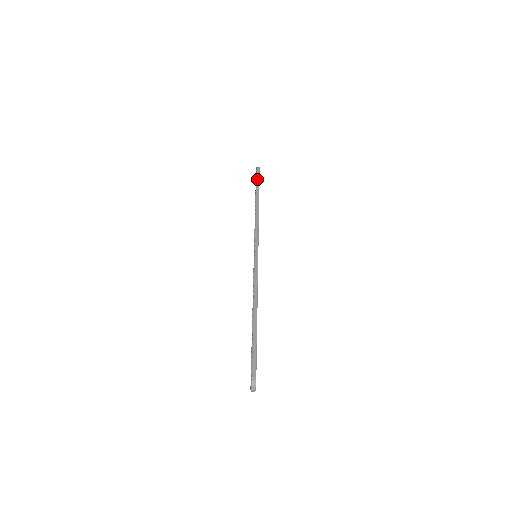
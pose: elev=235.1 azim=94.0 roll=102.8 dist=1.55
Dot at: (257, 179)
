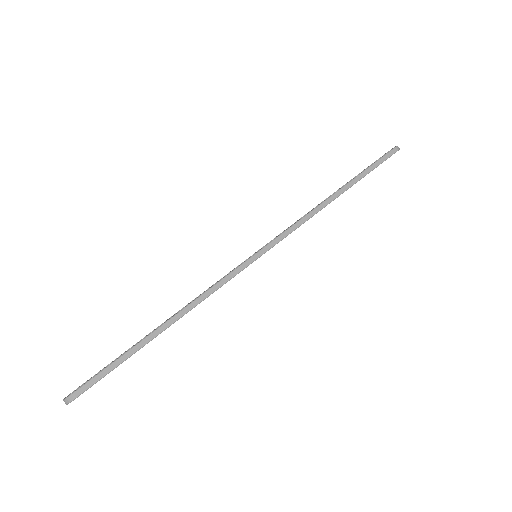
Dot at: (375, 163)
